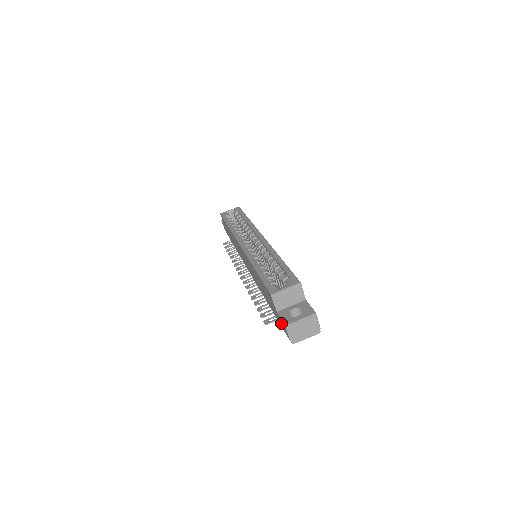
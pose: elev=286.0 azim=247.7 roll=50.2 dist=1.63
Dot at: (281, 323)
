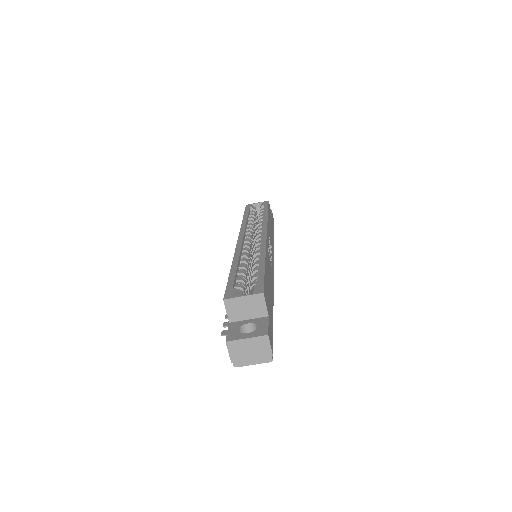
Dot at: occluded
